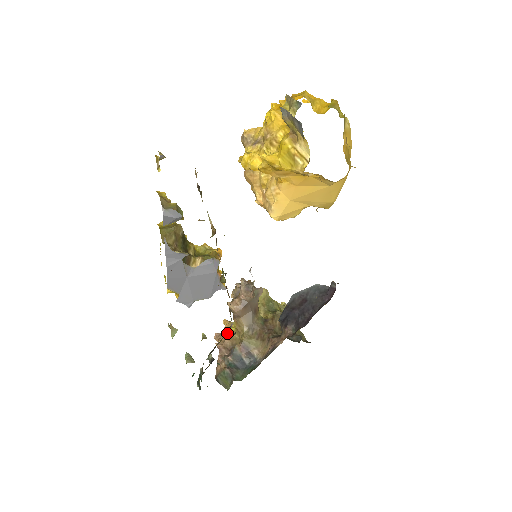
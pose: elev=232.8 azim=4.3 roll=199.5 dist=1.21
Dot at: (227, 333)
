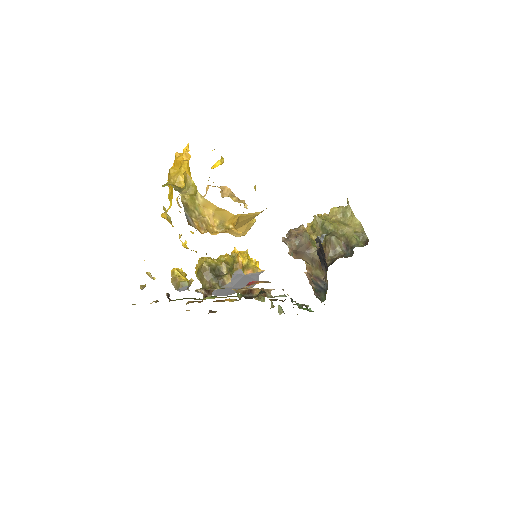
Dot at: (306, 264)
